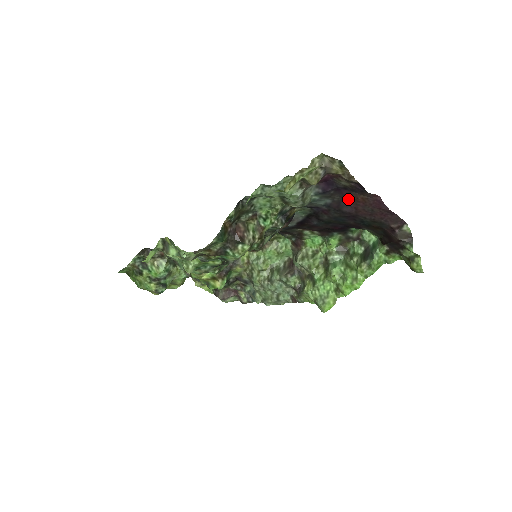
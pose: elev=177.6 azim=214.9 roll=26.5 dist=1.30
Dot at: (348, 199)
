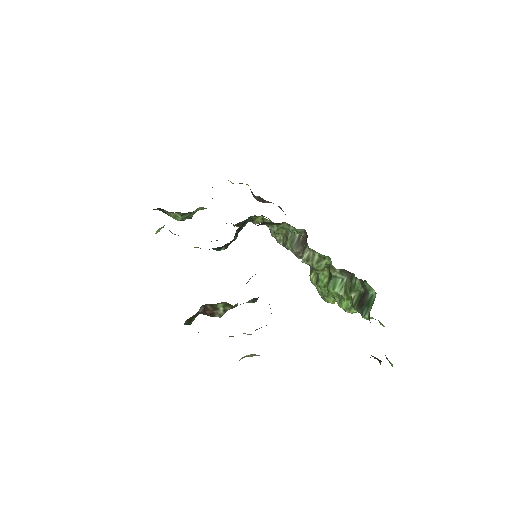
Dot at: occluded
